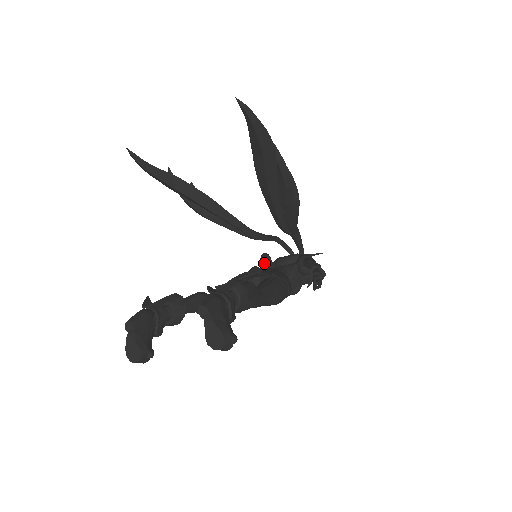
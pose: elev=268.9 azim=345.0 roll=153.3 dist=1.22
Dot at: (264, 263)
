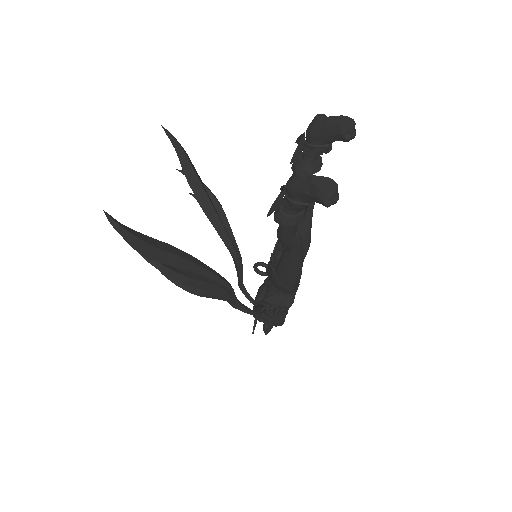
Dot at: (264, 263)
